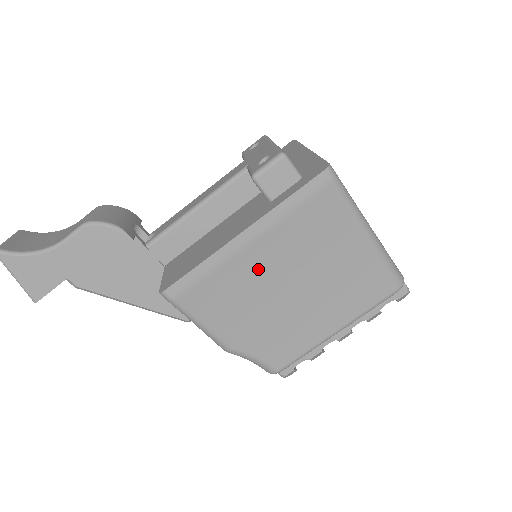
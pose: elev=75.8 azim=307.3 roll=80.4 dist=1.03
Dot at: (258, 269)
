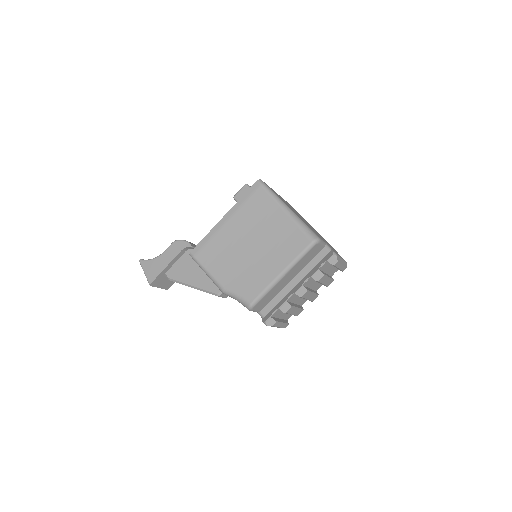
Dot at: (232, 236)
